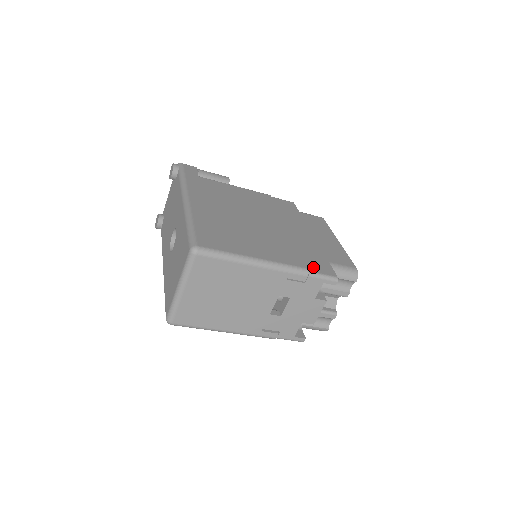
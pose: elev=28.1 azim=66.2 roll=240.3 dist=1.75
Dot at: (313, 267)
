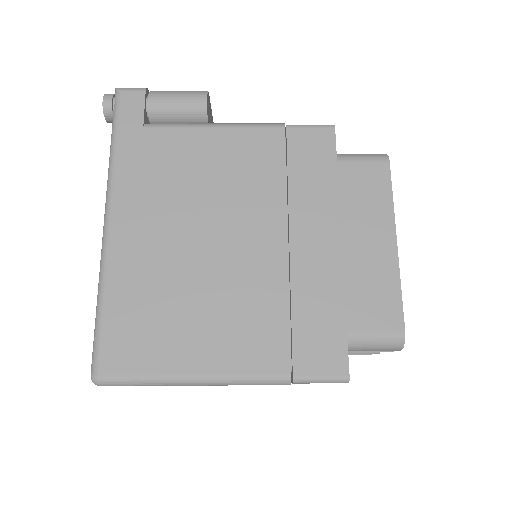
Dot at: (306, 361)
